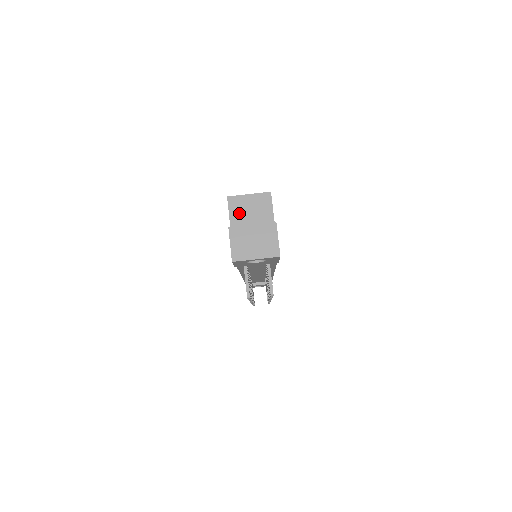
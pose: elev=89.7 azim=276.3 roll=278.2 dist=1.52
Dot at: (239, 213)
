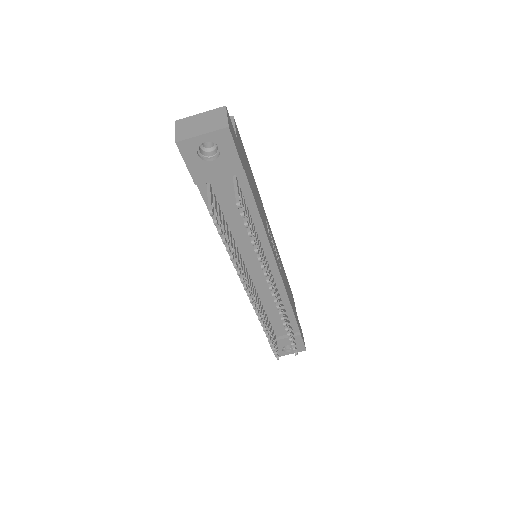
Dot at: occluded
